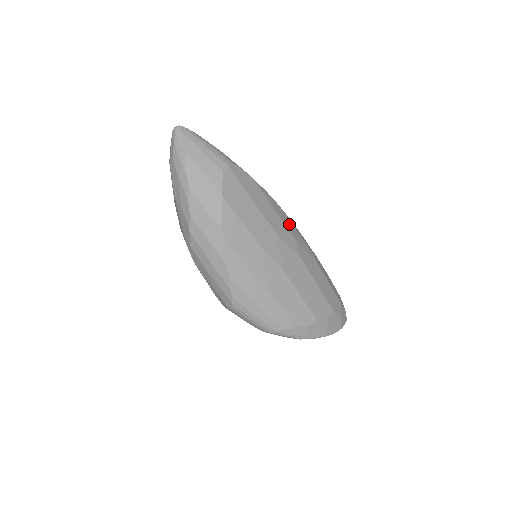
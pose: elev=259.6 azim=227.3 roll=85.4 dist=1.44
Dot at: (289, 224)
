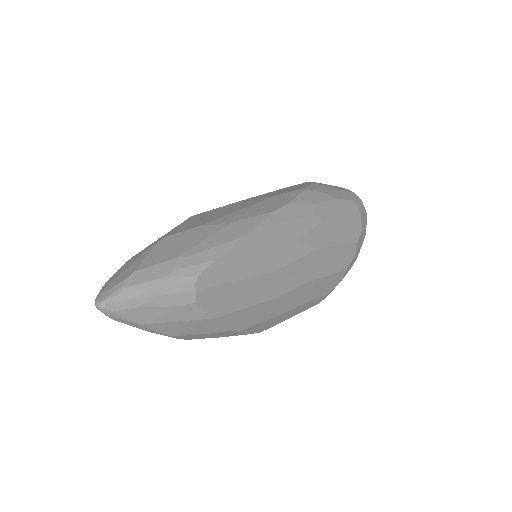
Dot at: (283, 230)
